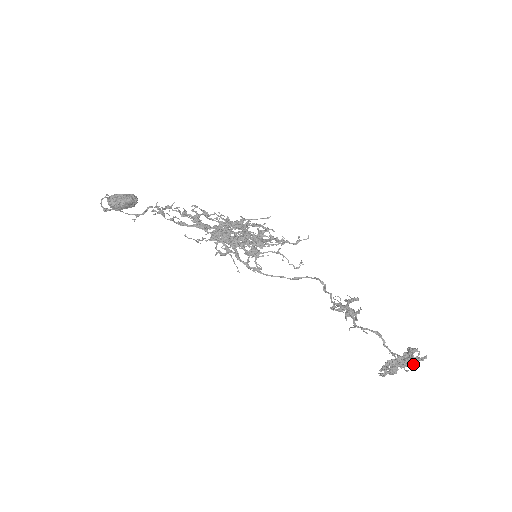
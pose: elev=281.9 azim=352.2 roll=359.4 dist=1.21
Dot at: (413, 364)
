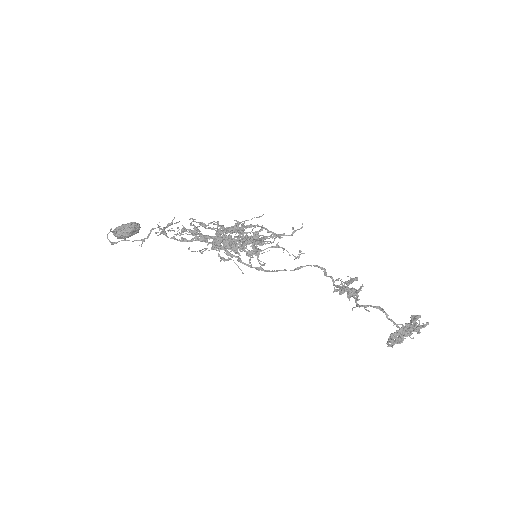
Dot at: (417, 331)
